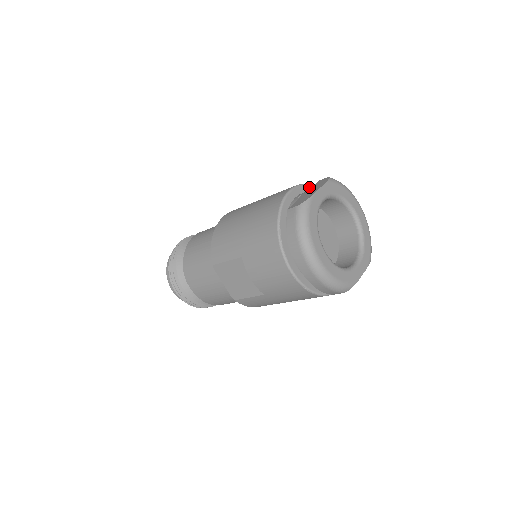
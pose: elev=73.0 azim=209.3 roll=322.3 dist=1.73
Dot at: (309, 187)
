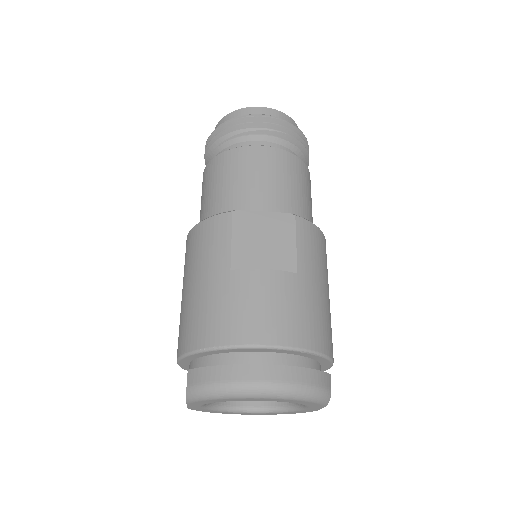
Dot at: (191, 356)
